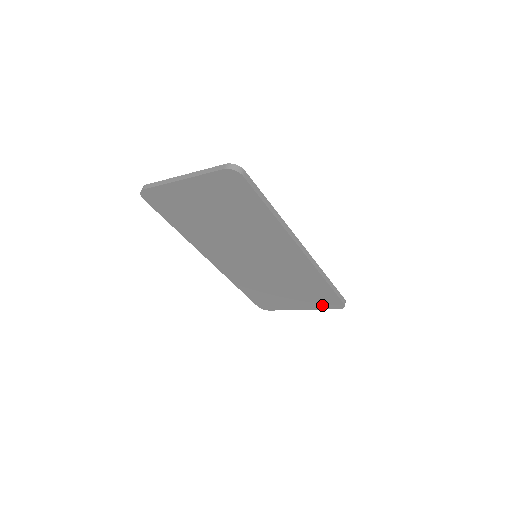
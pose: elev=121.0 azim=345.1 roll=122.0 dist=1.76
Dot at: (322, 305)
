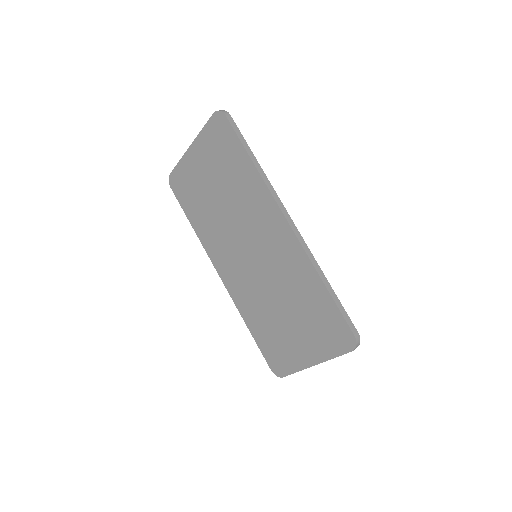
Dot at: (332, 346)
